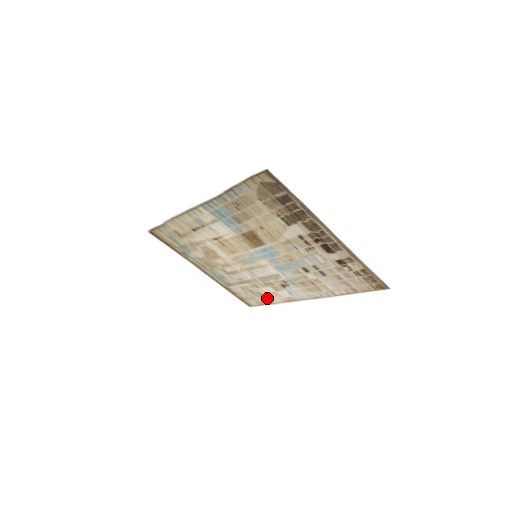
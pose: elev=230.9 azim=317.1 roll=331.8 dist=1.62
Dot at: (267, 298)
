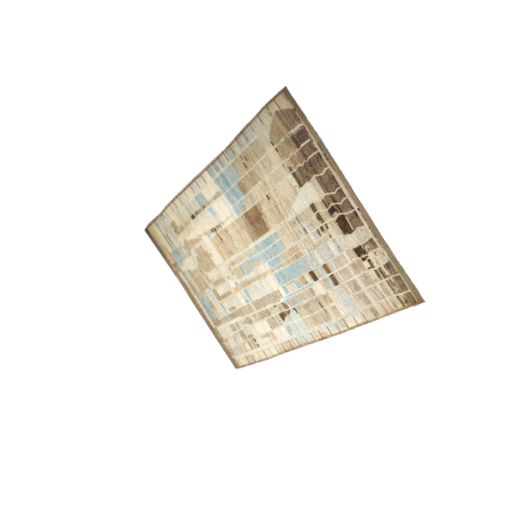
Dot at: (260, 346)
